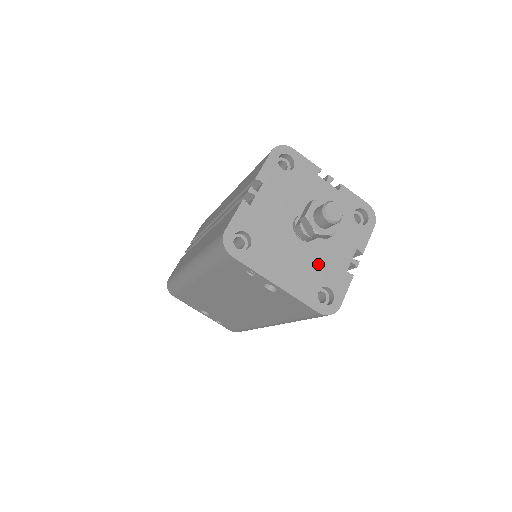
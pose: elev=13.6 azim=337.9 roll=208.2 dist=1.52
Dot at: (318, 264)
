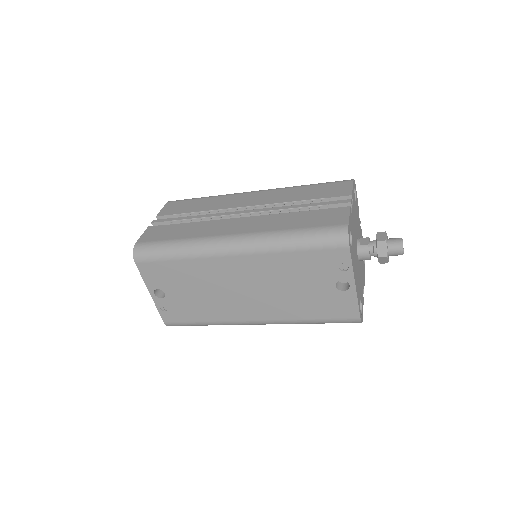
Dot at: (360, 280)
